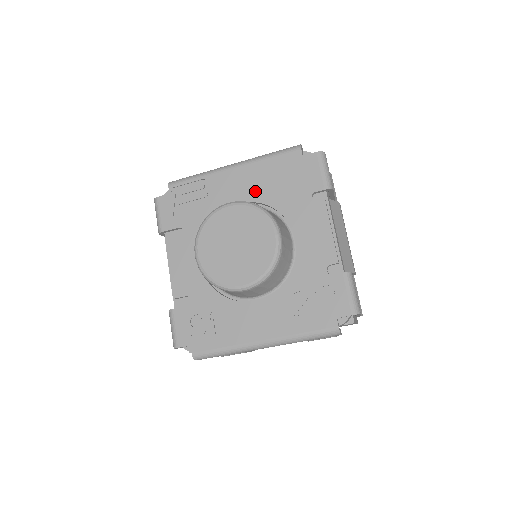
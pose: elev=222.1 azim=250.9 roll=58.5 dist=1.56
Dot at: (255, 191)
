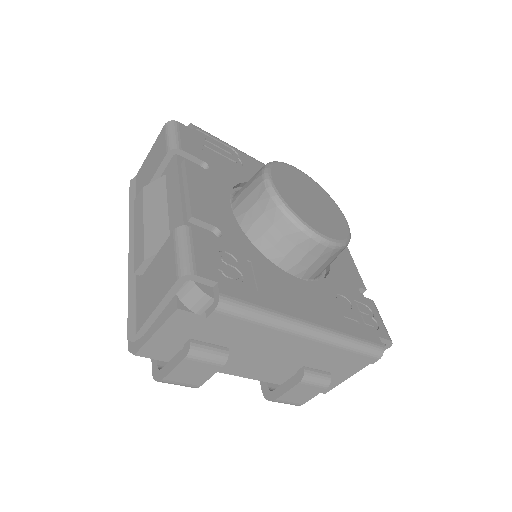
Dot at: occluded
